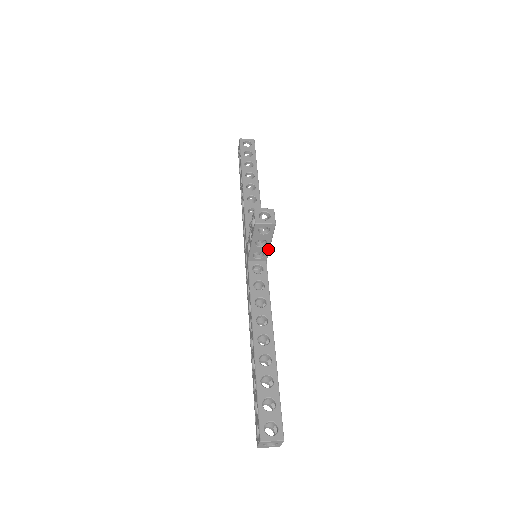
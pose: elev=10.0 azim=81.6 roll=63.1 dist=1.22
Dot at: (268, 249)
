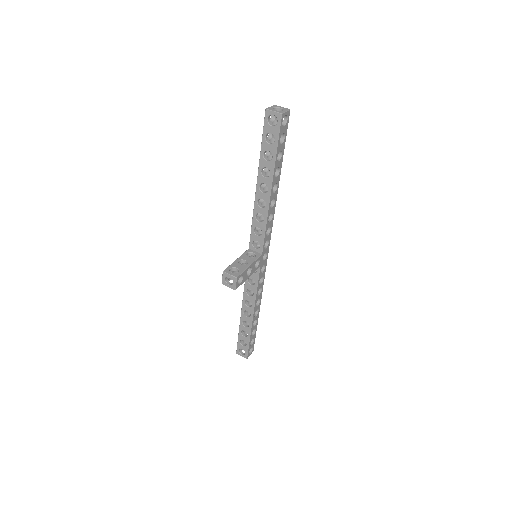
Dot at: (251, 274)
